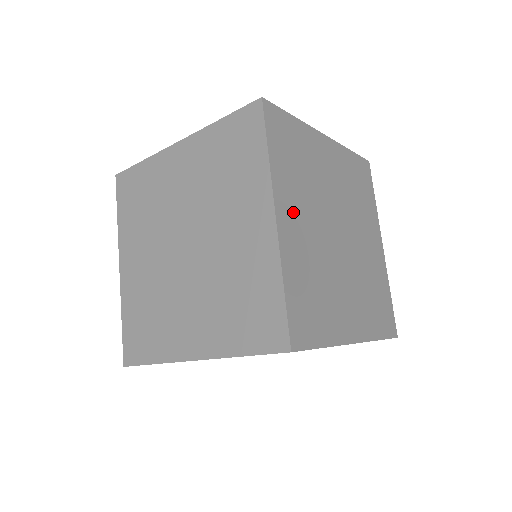
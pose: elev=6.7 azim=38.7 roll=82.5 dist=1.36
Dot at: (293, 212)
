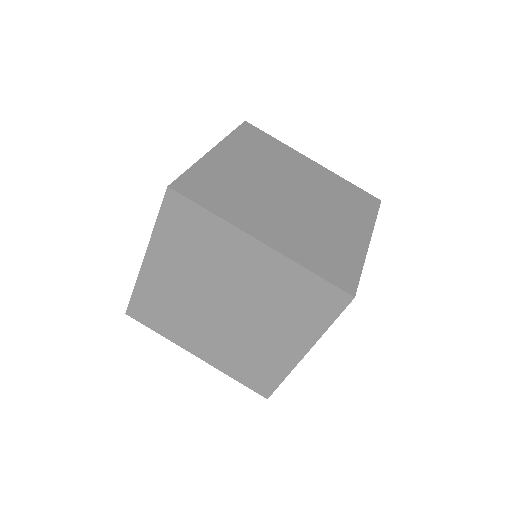
Dot at: occluded
